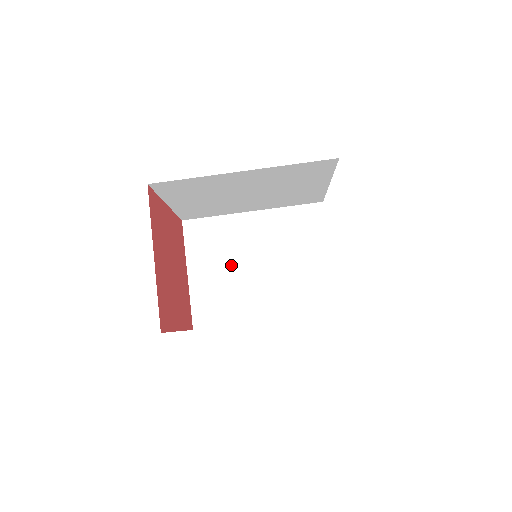
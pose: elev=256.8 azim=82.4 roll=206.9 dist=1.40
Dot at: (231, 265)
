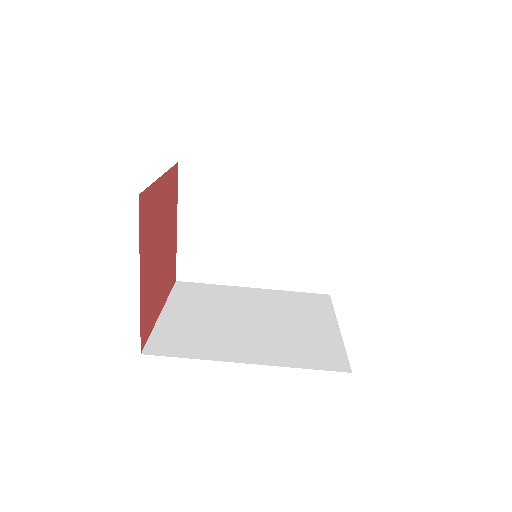
Dot at: (227, 225)
